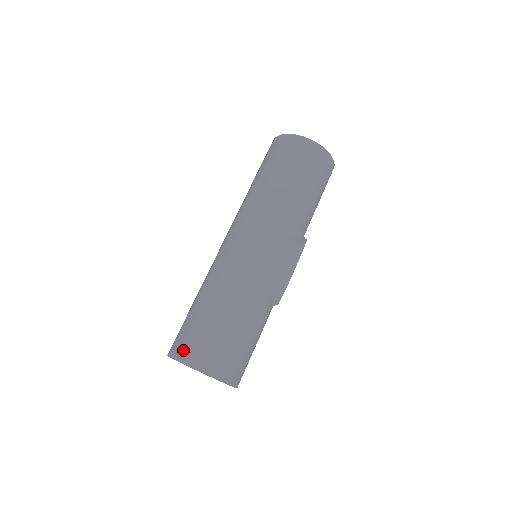
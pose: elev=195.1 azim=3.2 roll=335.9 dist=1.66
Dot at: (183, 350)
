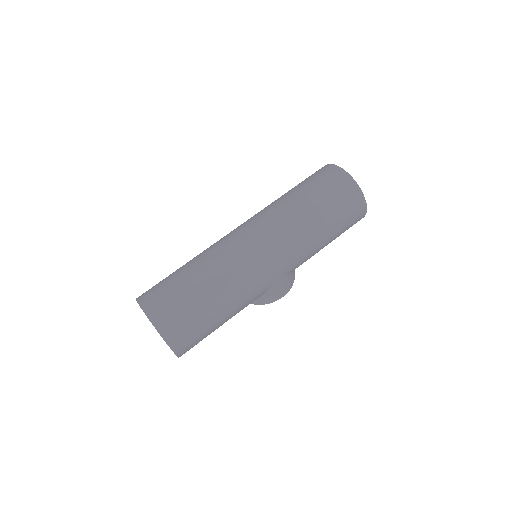
Dot at: (173, 331)
